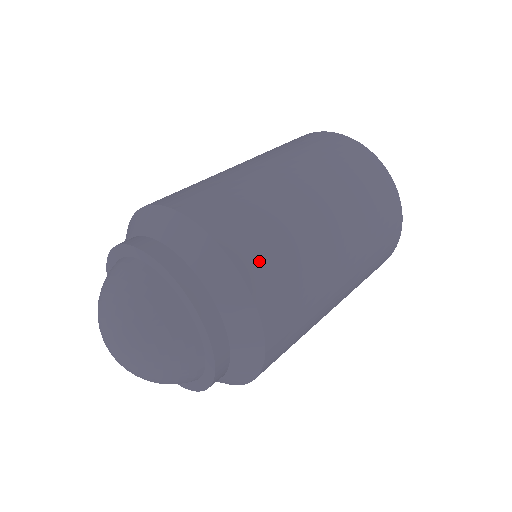
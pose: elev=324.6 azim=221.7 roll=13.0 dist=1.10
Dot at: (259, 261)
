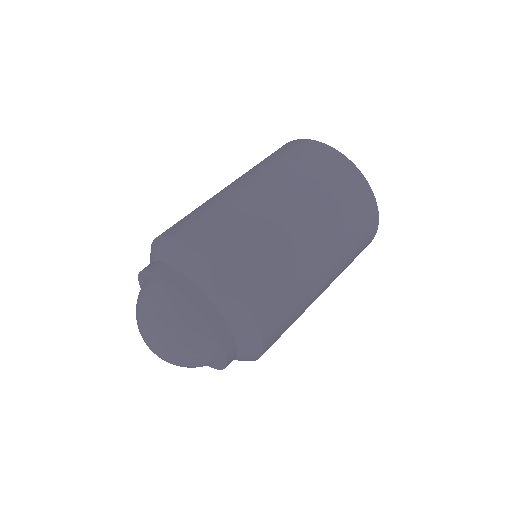
Dot at: (217, 244)
